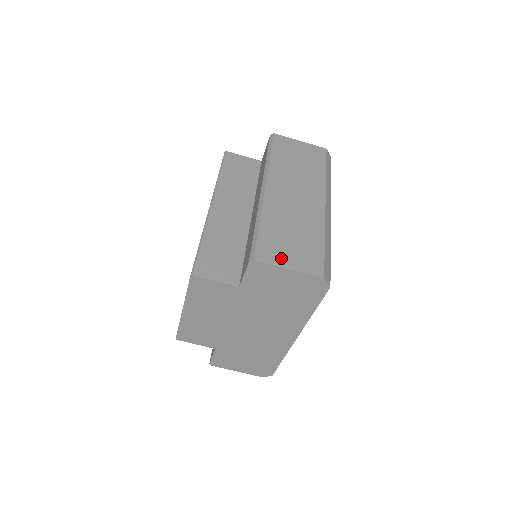
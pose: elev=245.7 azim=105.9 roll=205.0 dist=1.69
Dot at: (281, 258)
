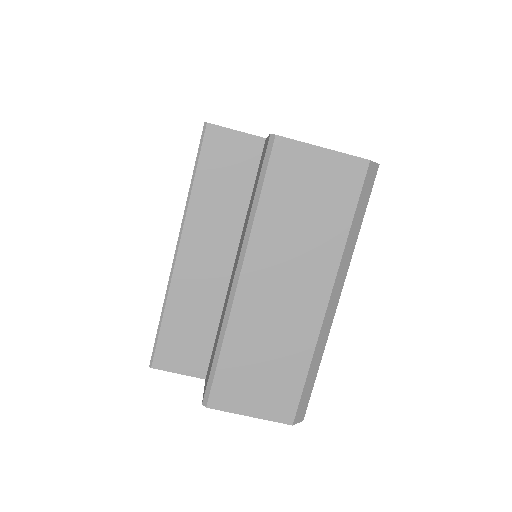
Dot at: (242, 402)
